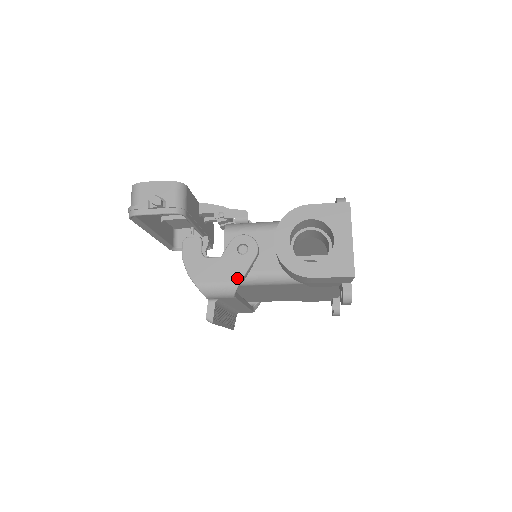
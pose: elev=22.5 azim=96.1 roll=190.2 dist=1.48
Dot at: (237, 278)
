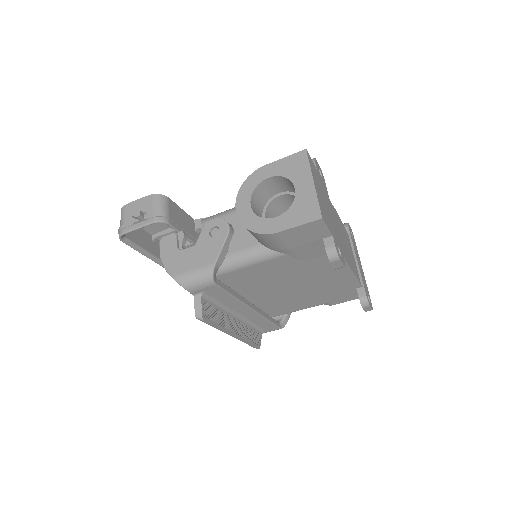
Dot at: (211, 261)
